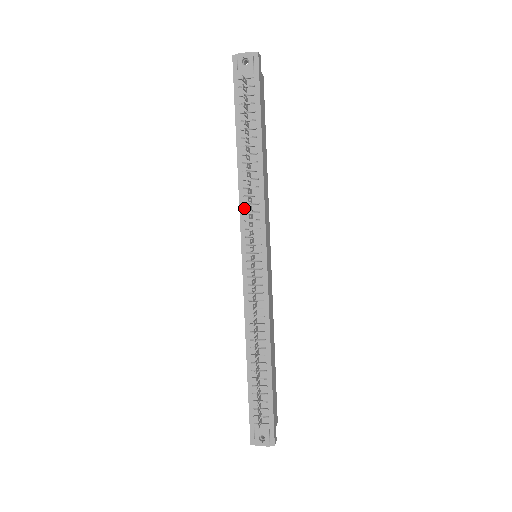
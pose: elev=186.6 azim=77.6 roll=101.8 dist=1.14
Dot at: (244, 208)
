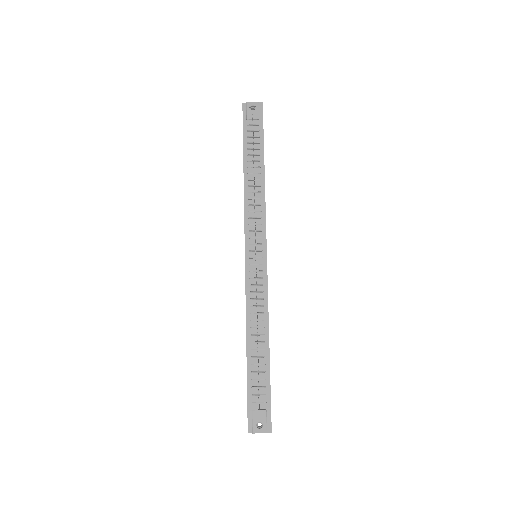
Dot at: (248, 215)
